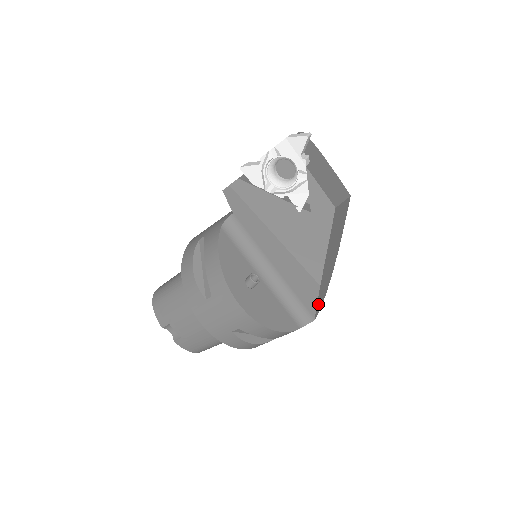
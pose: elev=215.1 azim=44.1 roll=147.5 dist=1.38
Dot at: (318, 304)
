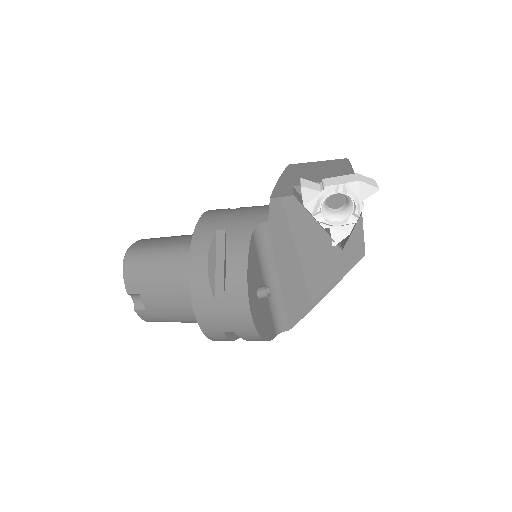
Dot at: occluded
